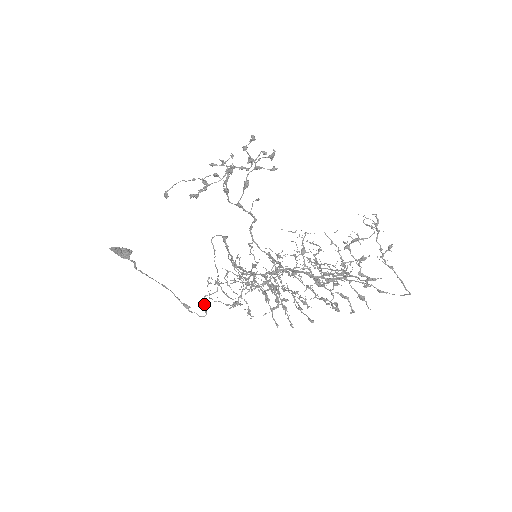
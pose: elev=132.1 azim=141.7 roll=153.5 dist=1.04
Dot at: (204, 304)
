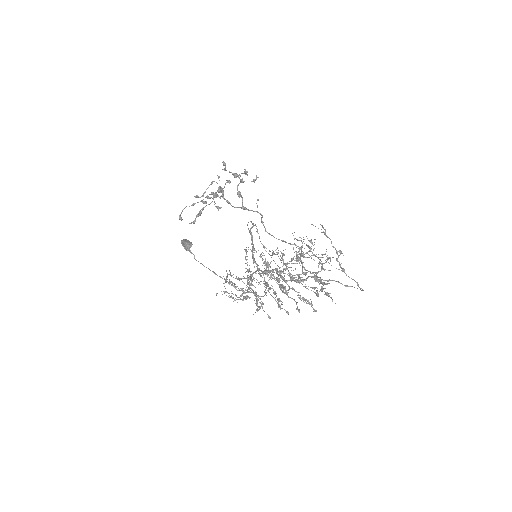
Dot at: occluded
